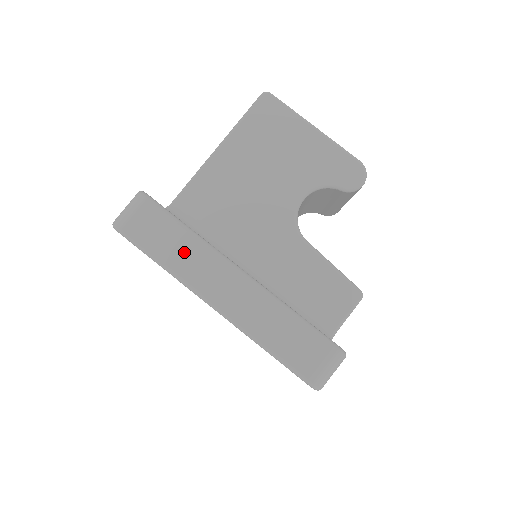
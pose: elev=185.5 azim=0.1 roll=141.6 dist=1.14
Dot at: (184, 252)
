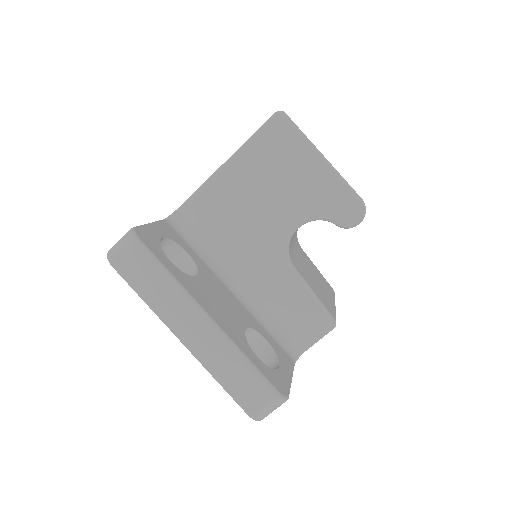
Dot at: (162, 293)
